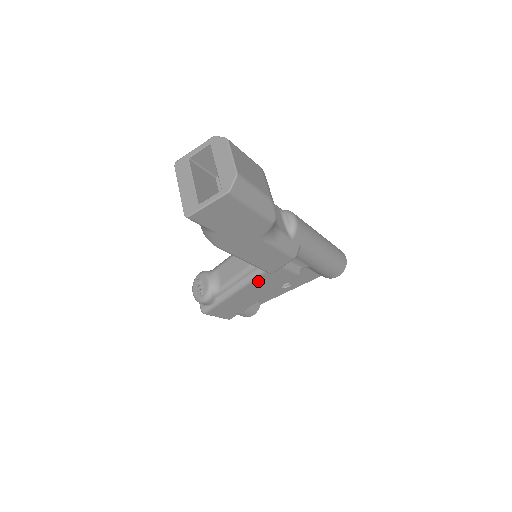
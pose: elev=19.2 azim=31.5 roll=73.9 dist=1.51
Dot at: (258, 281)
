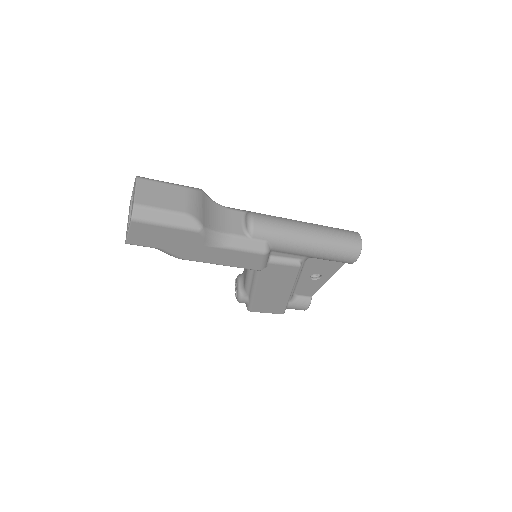
Dot at: (263, 278)
